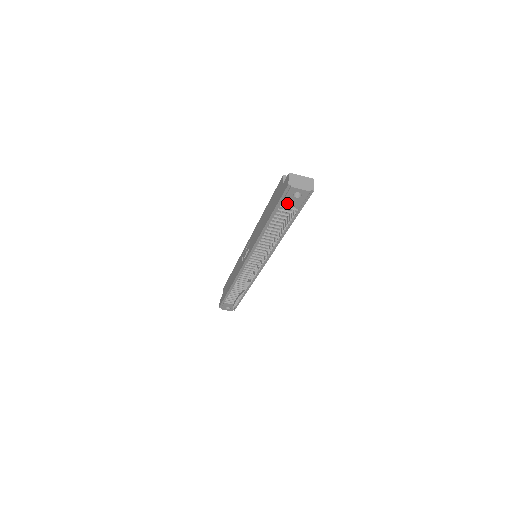
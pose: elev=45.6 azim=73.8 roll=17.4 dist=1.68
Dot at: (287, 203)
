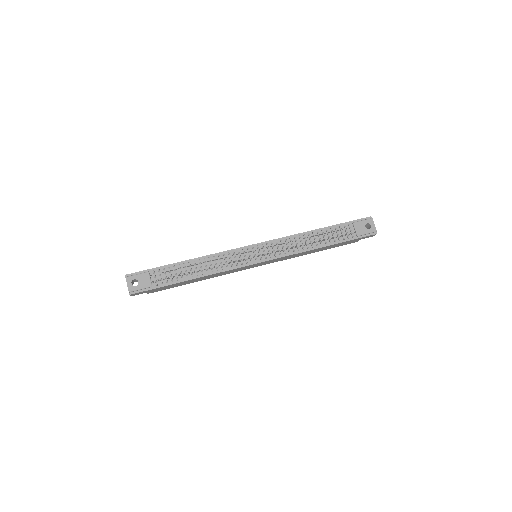
Dot at: (356, 225)
